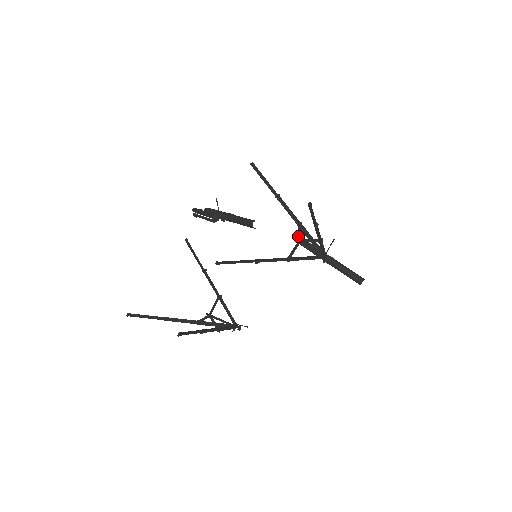
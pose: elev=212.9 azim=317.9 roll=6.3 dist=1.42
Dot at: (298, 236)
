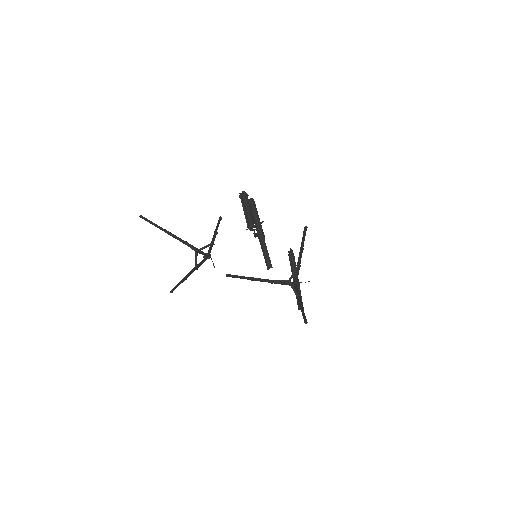
Dot at: (293, 255)
